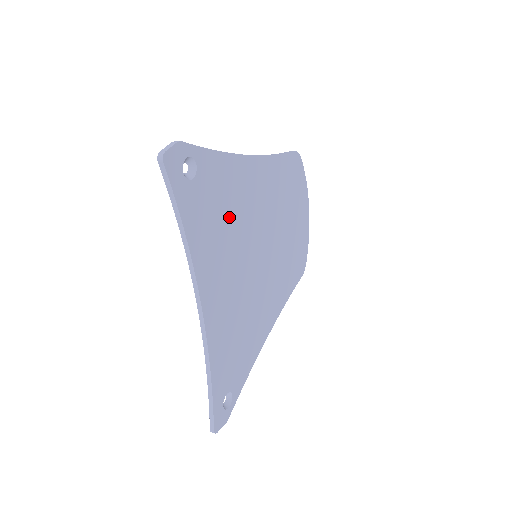
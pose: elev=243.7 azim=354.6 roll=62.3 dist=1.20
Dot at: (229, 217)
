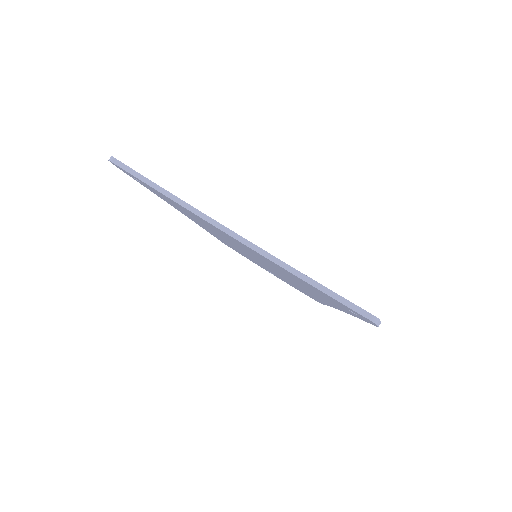
Dot at: occluded
